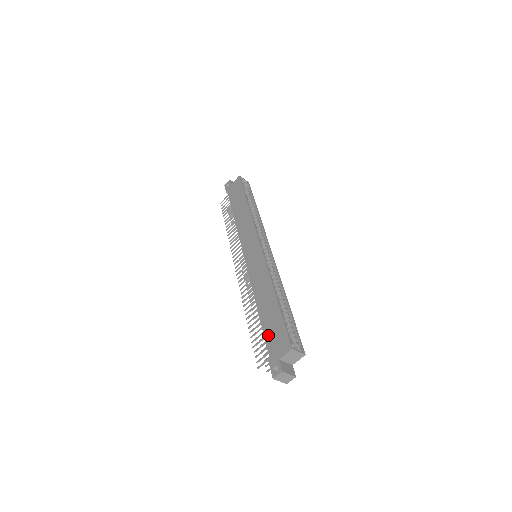
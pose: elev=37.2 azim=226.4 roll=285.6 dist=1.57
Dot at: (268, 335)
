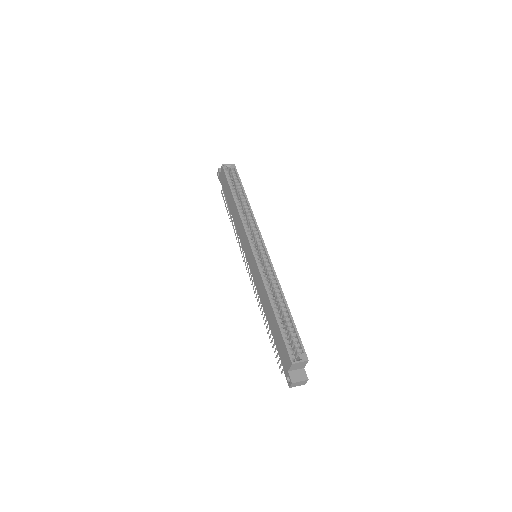
Dot at: (277, 346)
